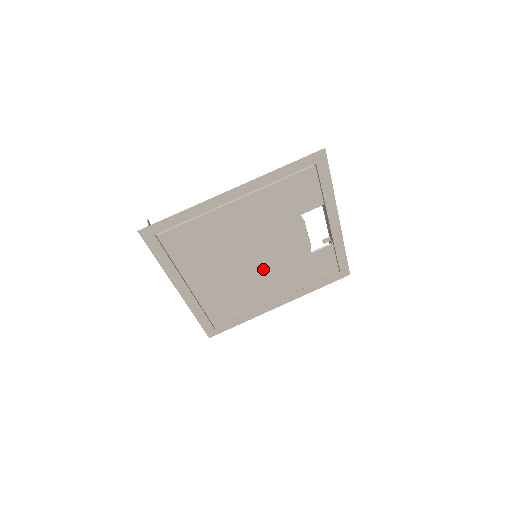
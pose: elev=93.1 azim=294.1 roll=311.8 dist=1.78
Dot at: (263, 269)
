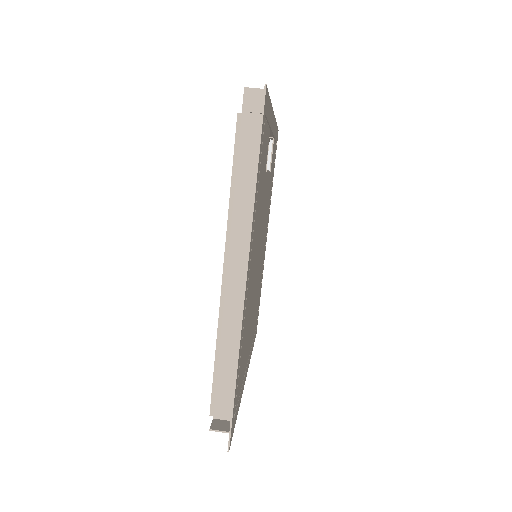
Dot at: (261, 250)
